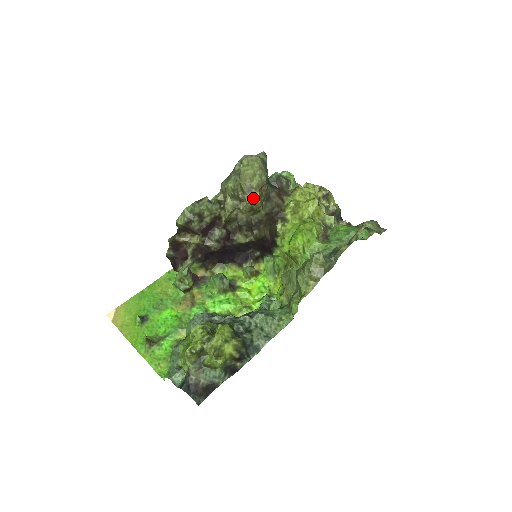
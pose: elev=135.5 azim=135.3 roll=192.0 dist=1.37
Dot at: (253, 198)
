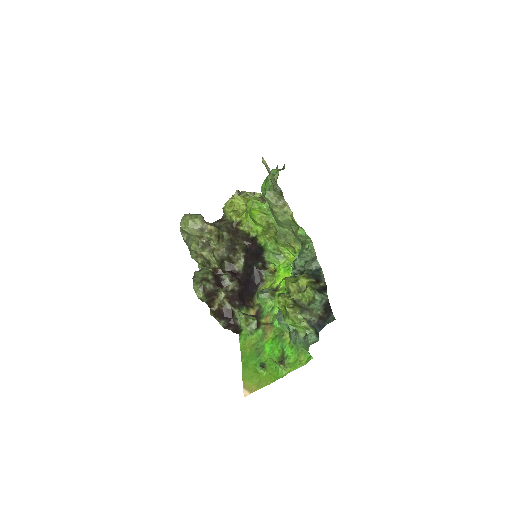
Dot at: (209, 230)
